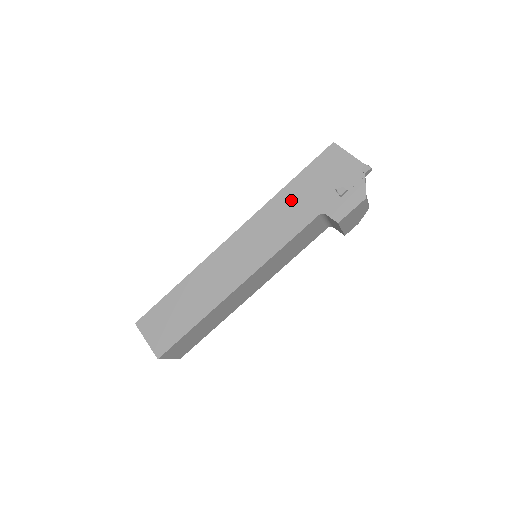
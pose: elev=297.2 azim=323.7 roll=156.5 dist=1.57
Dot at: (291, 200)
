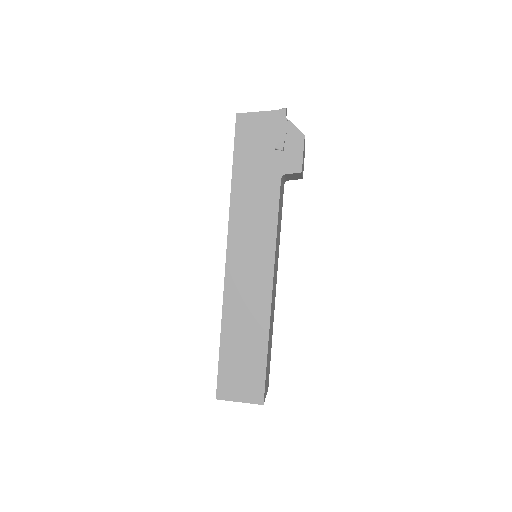
Dot at: (247, 188)
